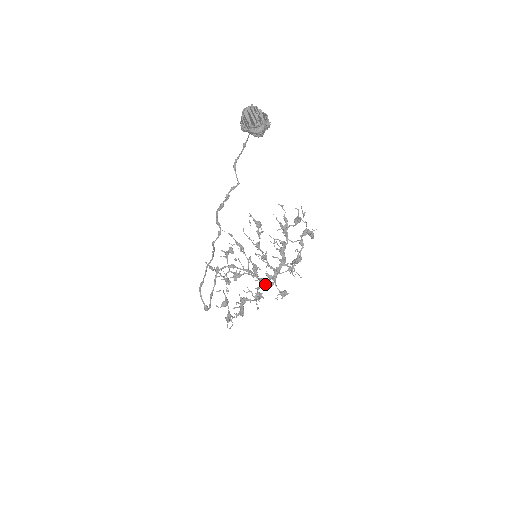
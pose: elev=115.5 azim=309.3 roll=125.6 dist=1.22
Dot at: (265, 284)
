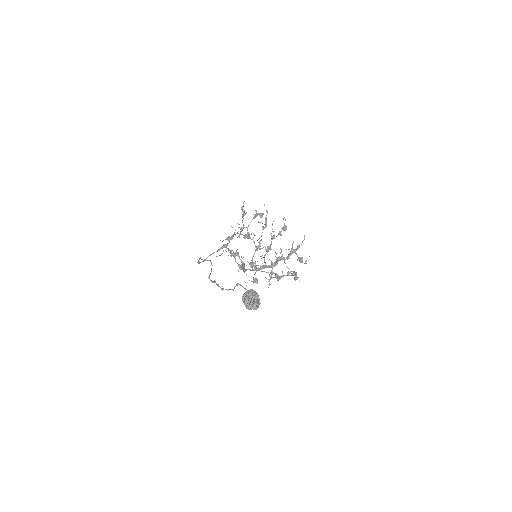
Dot at: (253, 263)
